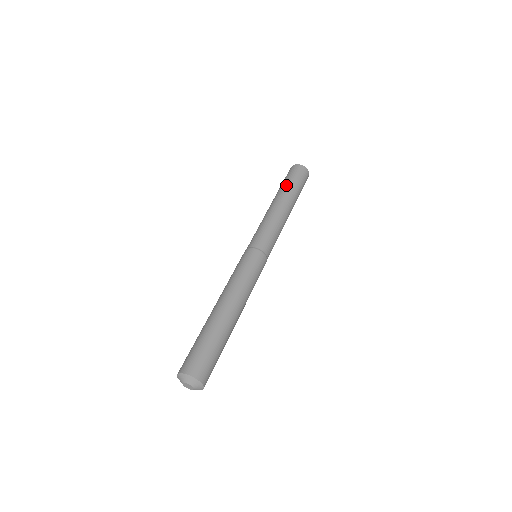
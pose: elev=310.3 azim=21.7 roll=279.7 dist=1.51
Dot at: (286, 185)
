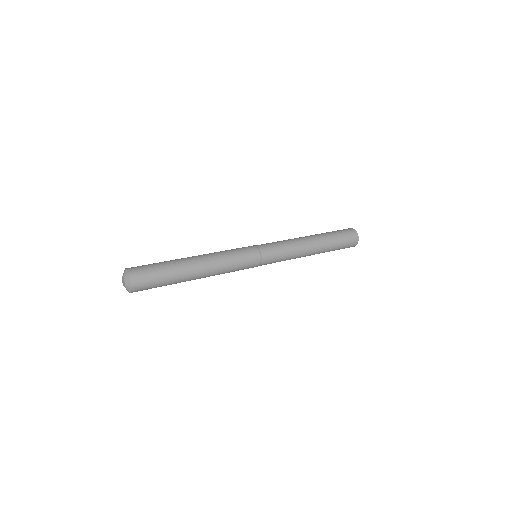
Dot at: occluded
